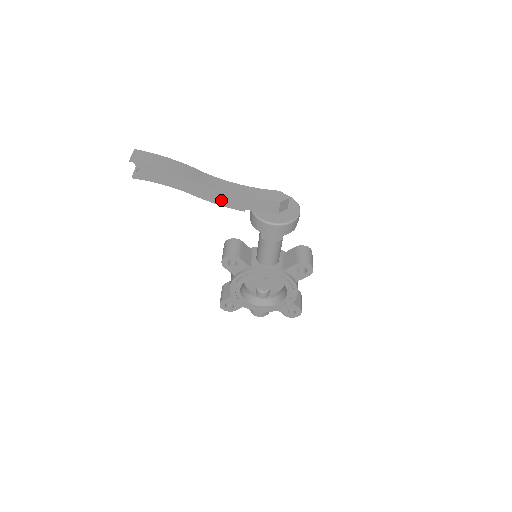
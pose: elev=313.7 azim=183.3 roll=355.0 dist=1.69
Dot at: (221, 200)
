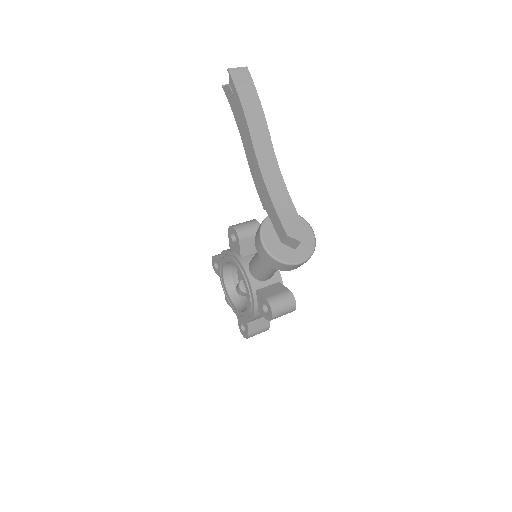
Dot at: (257, 179)
